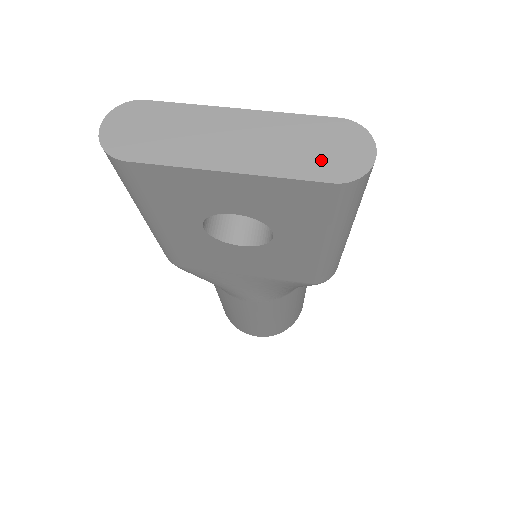
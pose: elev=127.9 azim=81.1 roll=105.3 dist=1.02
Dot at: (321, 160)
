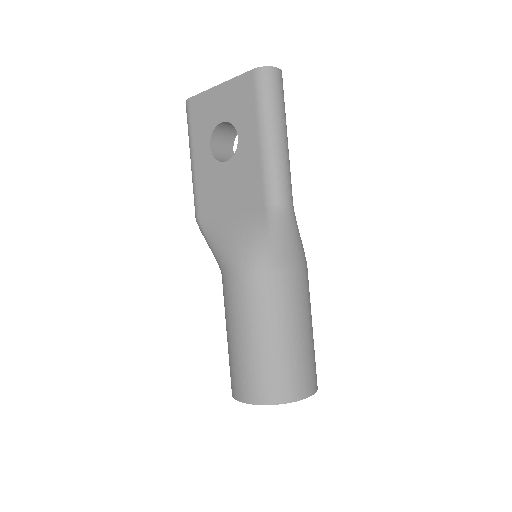
Dot at: occluded
